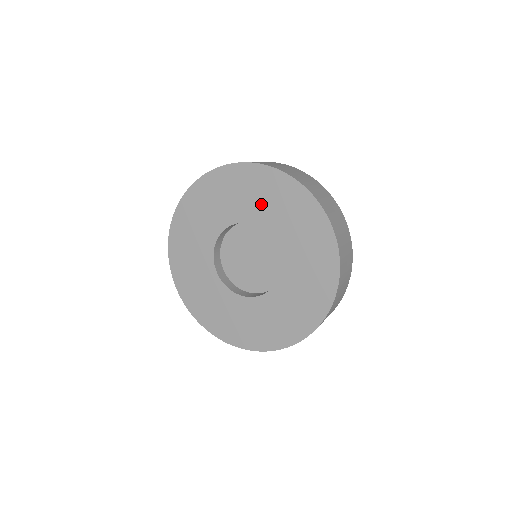
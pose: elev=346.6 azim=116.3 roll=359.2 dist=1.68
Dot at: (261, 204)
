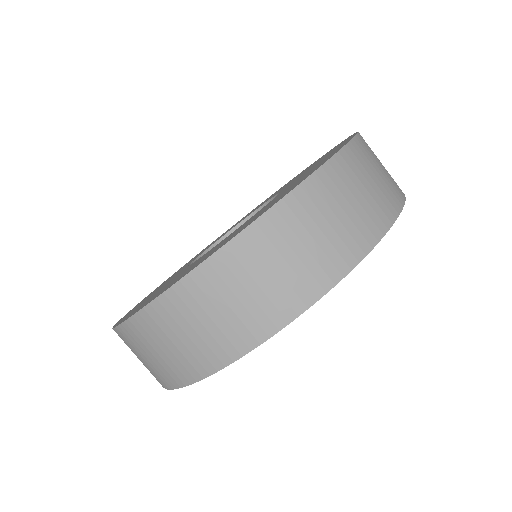
Dot at: occluded
